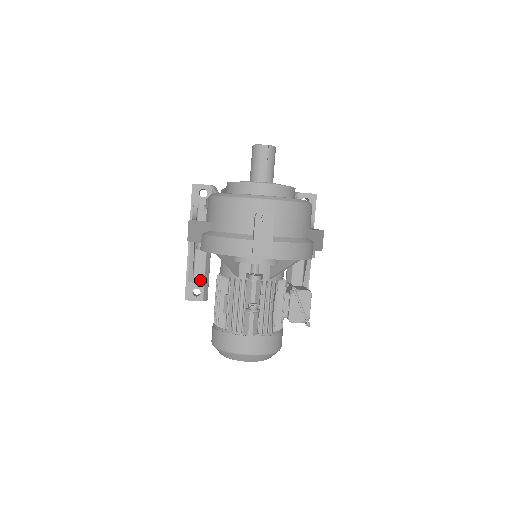
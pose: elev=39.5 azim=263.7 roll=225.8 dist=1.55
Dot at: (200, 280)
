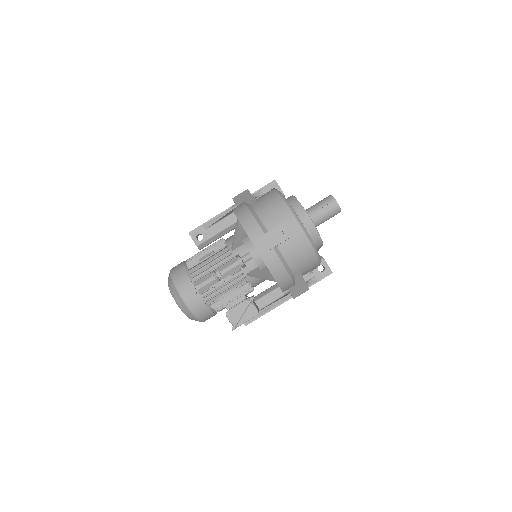
Dot at: (211, 233)
